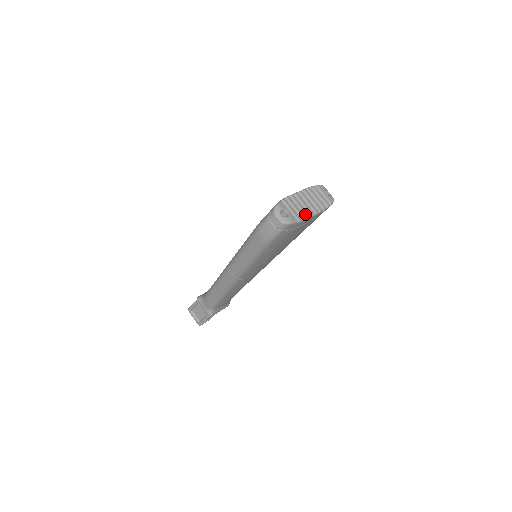
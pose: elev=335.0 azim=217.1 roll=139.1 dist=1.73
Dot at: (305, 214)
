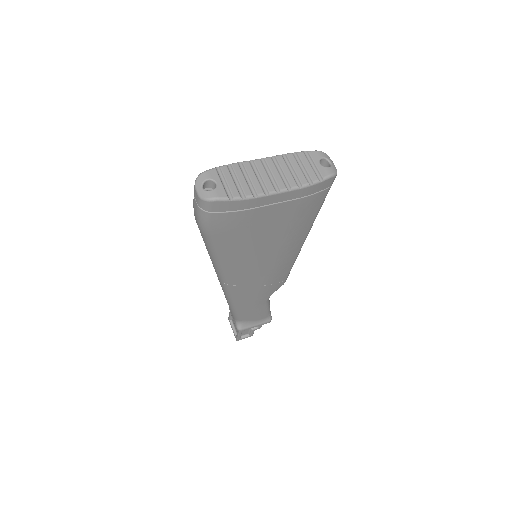
Dot at: (254, 190)
